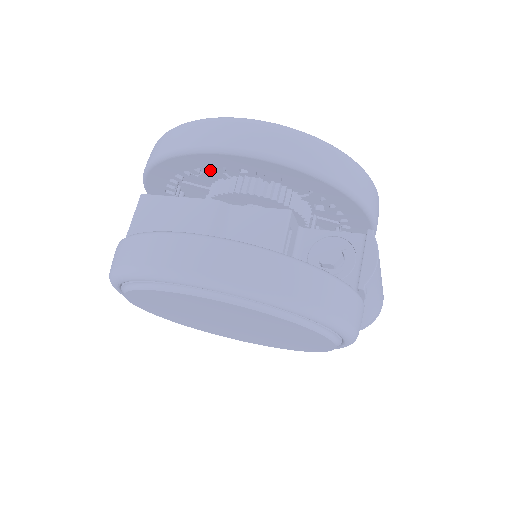
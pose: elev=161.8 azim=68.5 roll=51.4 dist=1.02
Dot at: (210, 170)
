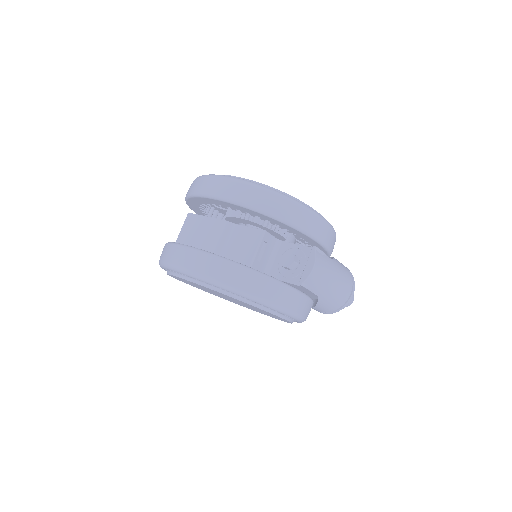
Dot at: (214, 205)
